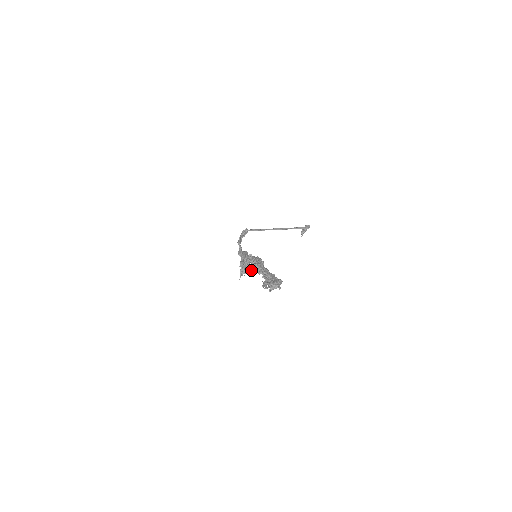
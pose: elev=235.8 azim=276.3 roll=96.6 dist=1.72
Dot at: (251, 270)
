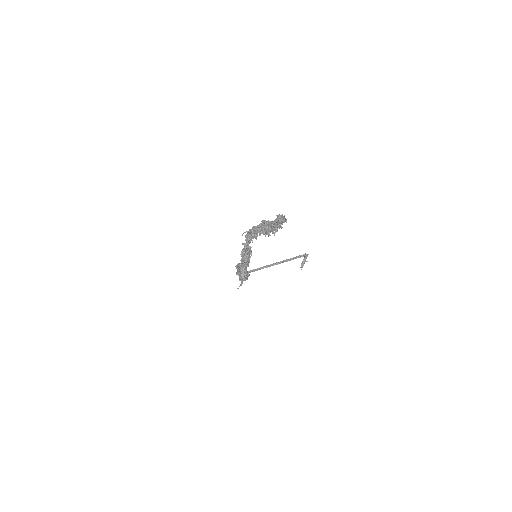
Dot at: (253, 228)
